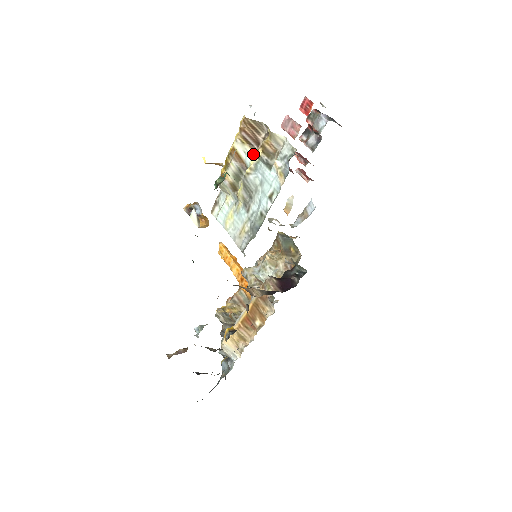
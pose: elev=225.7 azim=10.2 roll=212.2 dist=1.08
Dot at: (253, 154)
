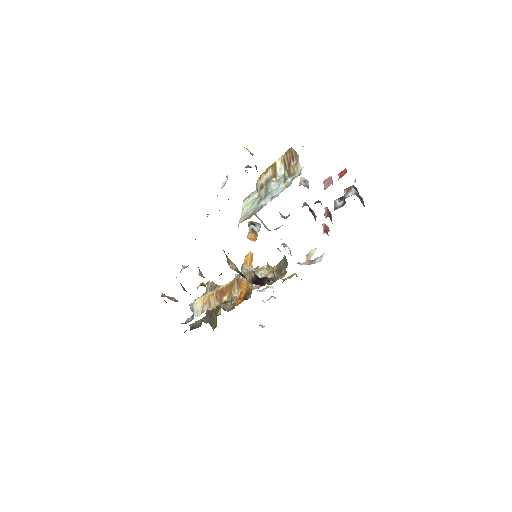
Dot at: (283, 172)
